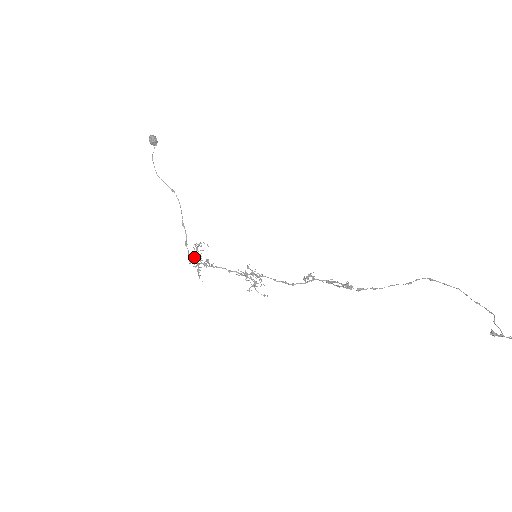
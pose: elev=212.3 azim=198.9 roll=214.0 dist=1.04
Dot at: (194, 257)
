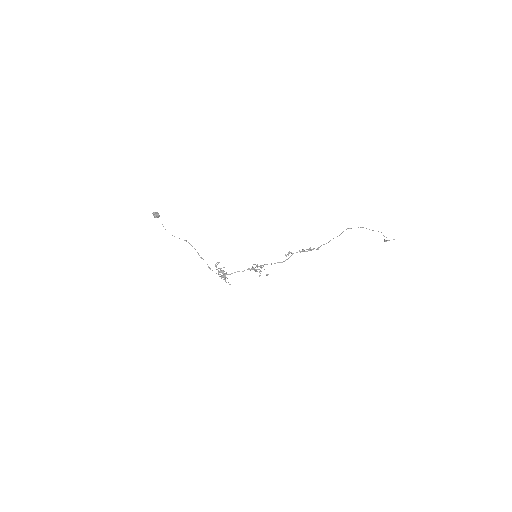
Dot at: (222, 273)
